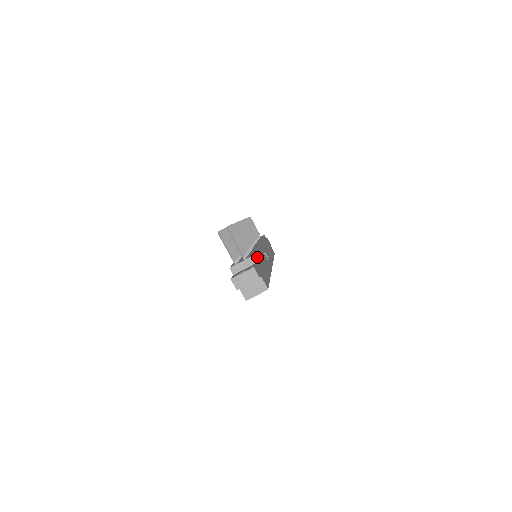
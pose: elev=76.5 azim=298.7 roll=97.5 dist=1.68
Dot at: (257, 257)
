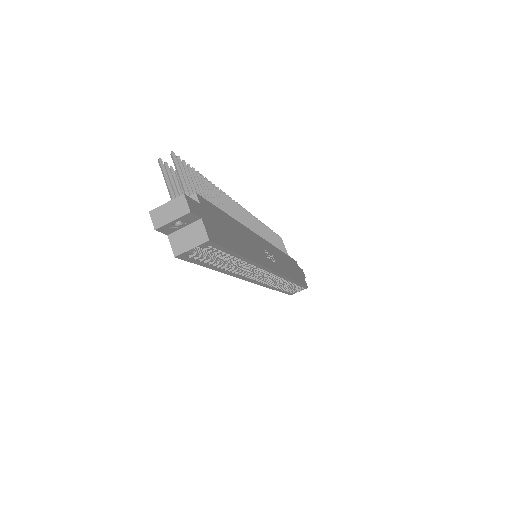
Dot at: (224, 218)
